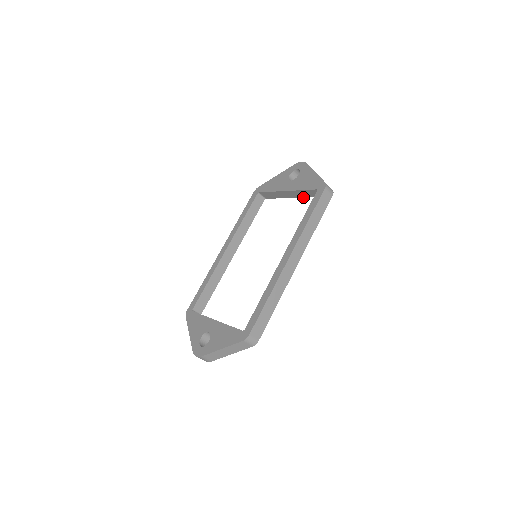
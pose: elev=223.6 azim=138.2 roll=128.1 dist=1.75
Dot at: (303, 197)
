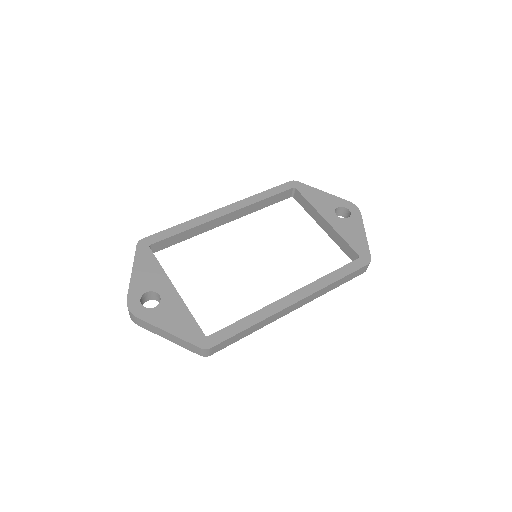
Dot at: (334, 241)
